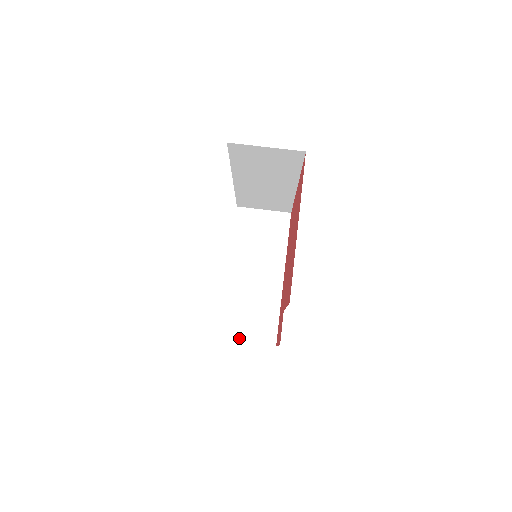
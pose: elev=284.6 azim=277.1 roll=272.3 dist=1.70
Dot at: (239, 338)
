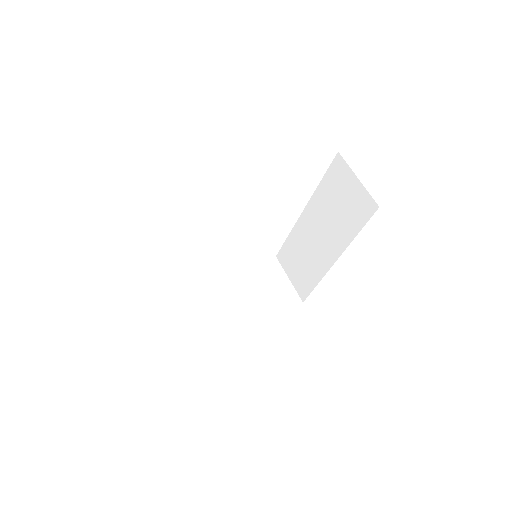
Dot at: (161, 312)
